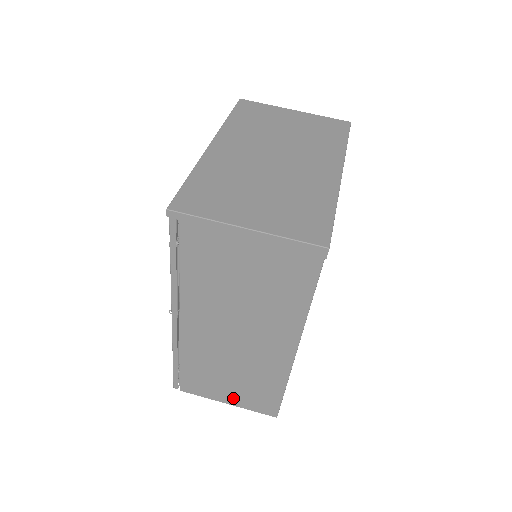
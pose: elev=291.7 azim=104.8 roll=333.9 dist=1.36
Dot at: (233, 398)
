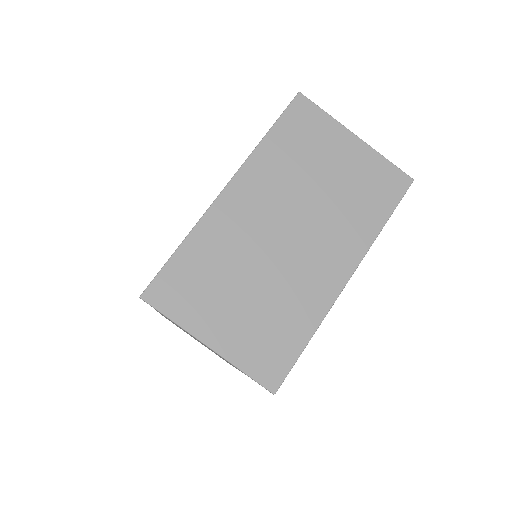
Dot at: occluded
